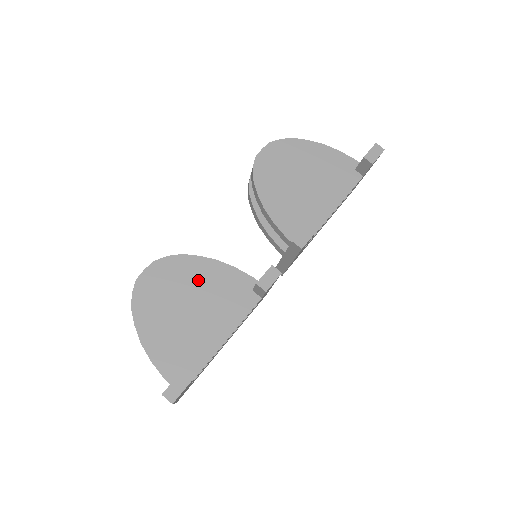
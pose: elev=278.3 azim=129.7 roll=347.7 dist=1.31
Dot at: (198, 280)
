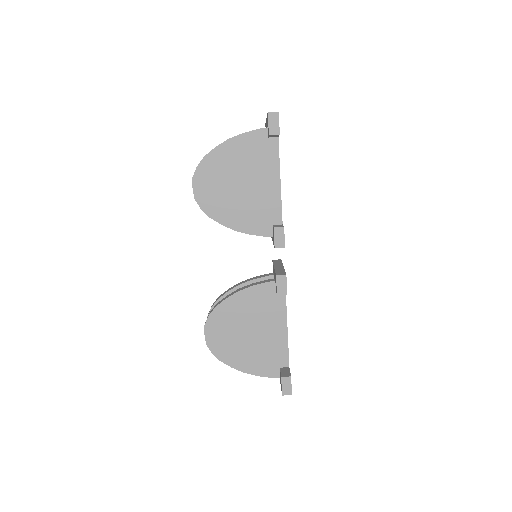
Dot at: (239, 313)
